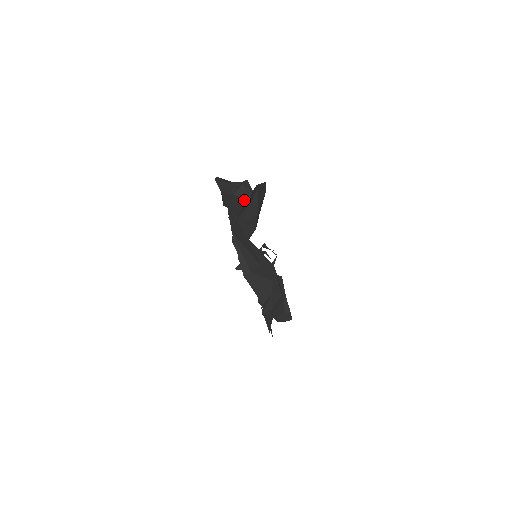
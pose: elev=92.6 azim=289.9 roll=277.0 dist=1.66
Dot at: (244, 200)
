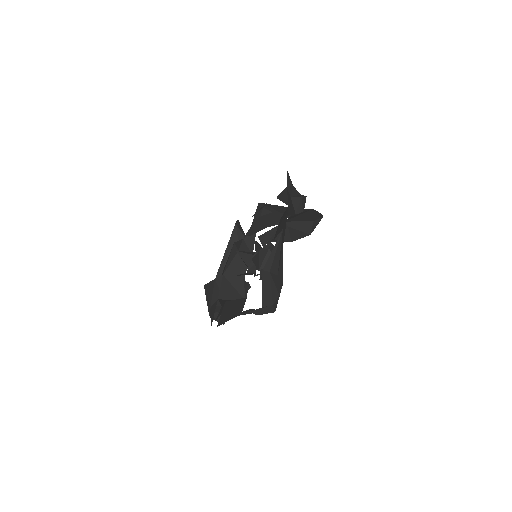
Dot at: (294, 210)
